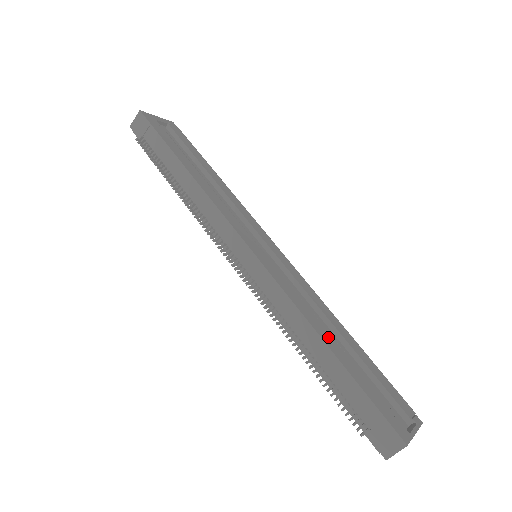
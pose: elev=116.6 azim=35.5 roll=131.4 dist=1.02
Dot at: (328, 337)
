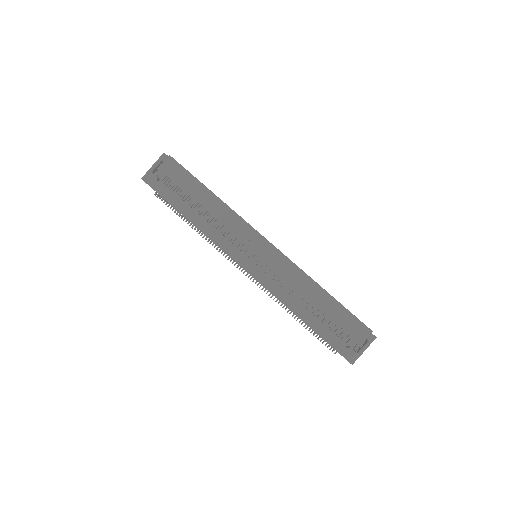
Dot at: (304, 312)
